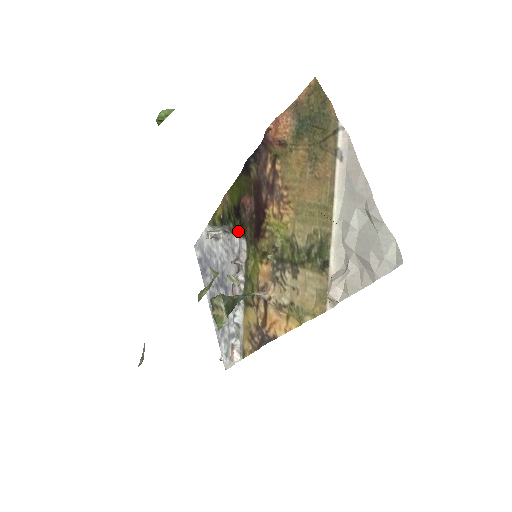
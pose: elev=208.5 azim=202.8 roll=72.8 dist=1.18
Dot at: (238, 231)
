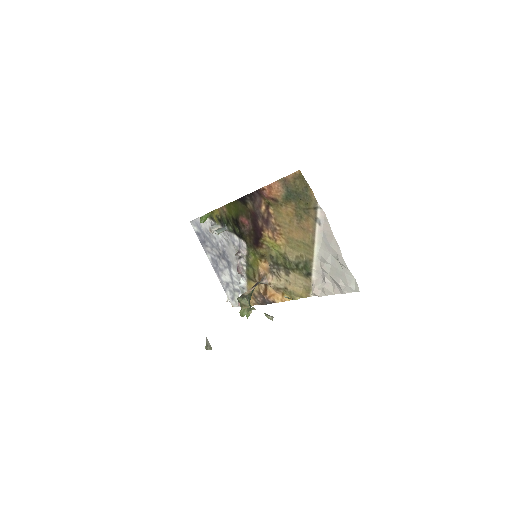
Dot at: (238, 235)
